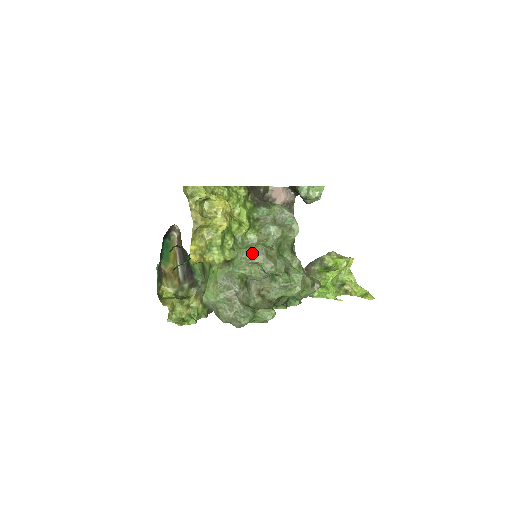
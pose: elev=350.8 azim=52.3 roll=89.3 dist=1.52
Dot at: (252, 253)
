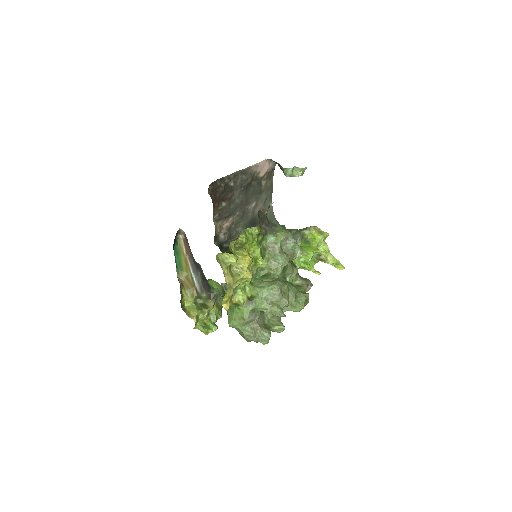
Dot at: (270, 293)
